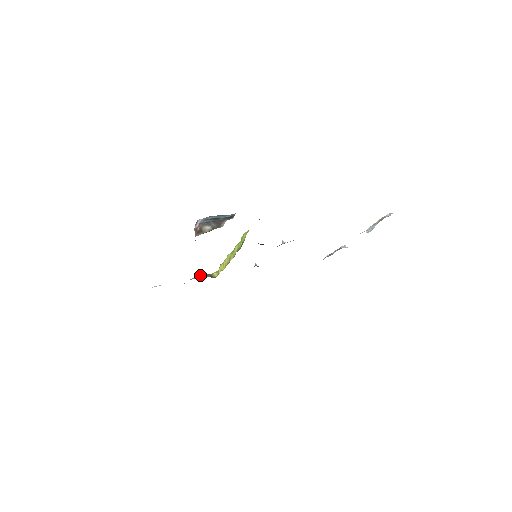
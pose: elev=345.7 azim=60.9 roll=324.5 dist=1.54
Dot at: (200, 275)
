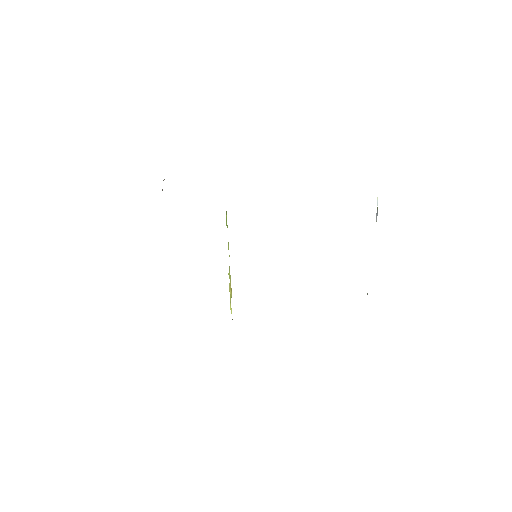
Dot at: occluded
